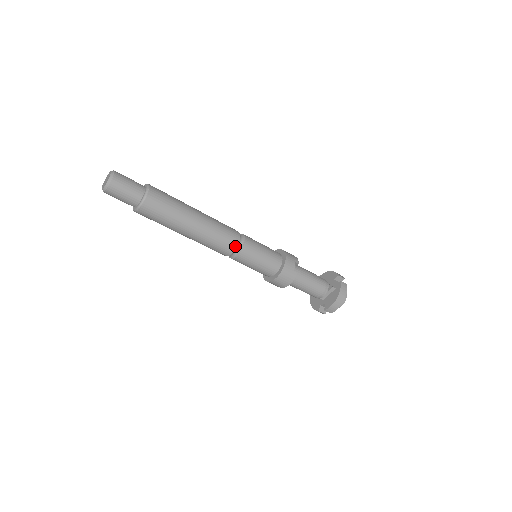
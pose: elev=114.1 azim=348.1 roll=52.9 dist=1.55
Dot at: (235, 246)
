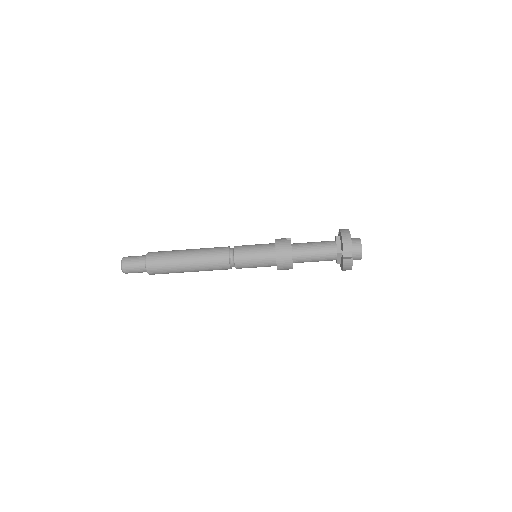
Dot at: (227, 250)
